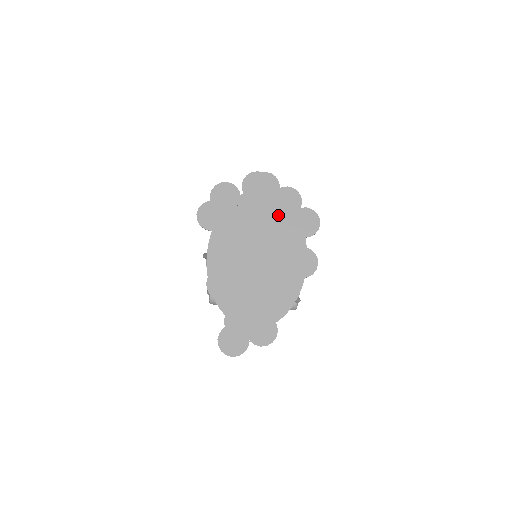
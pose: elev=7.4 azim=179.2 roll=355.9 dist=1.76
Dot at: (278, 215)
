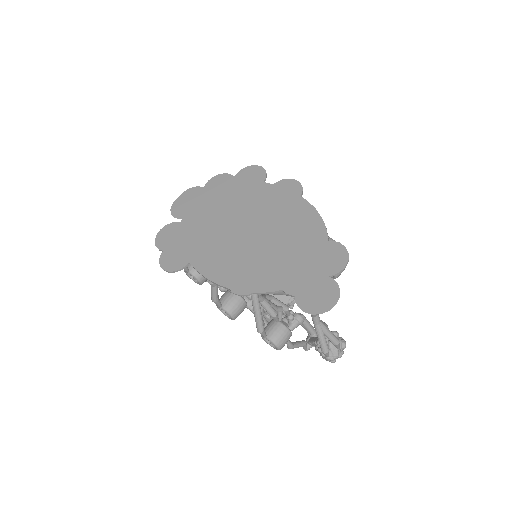
Dot at: (225, 198)
